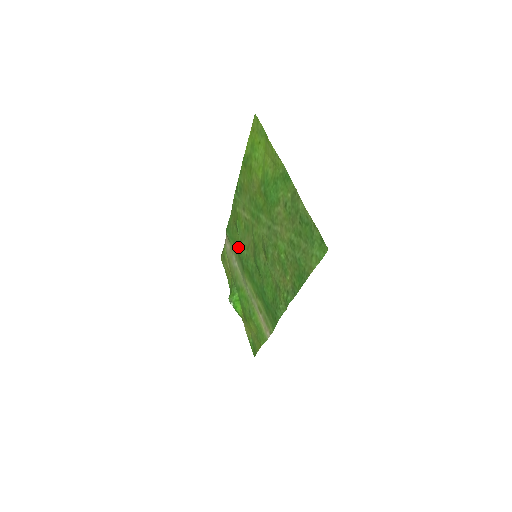
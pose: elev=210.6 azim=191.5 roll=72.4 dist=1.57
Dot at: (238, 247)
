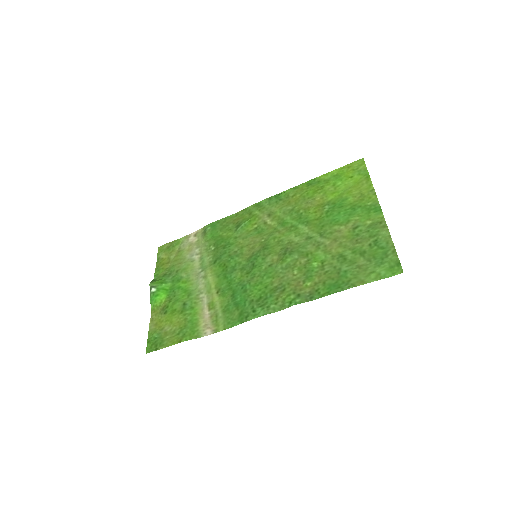
Dot at: (223, 242)
